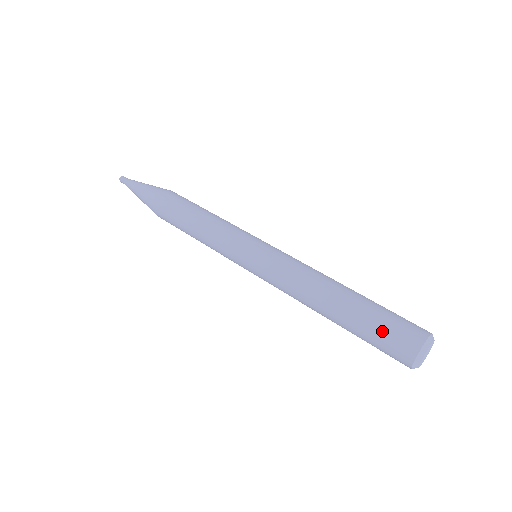
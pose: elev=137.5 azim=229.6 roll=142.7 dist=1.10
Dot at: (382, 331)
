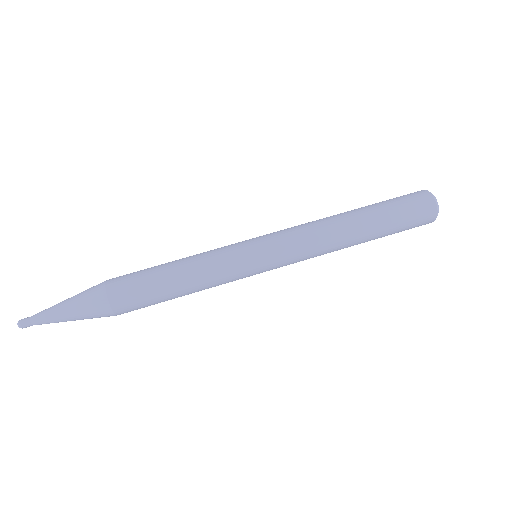
Dot at: (406, 228)
